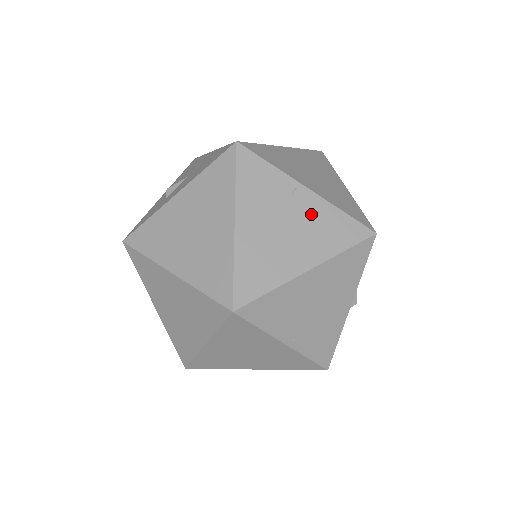
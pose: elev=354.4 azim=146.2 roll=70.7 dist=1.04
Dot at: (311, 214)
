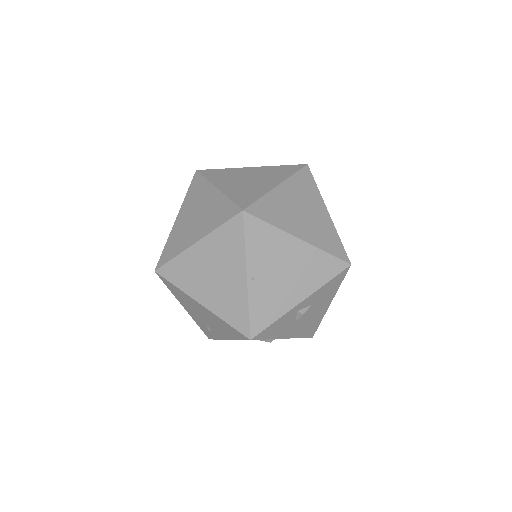
Dot at: (321, 222)
